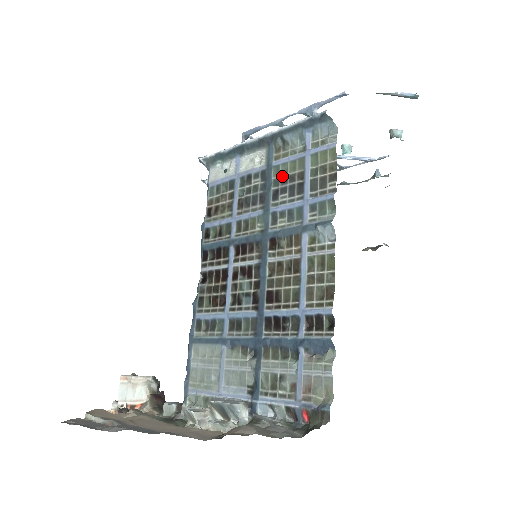
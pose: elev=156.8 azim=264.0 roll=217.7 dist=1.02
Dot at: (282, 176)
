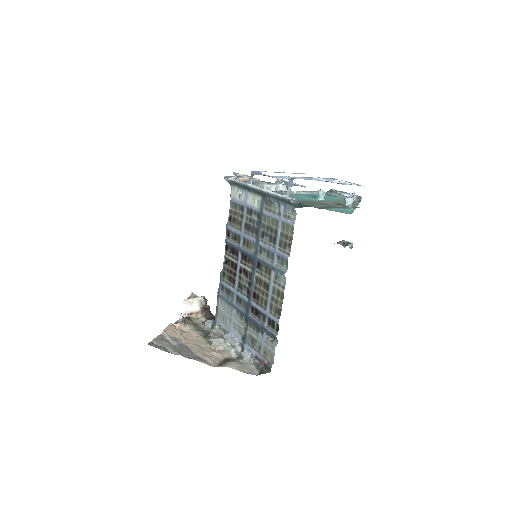
Dot at: (267, 224)
